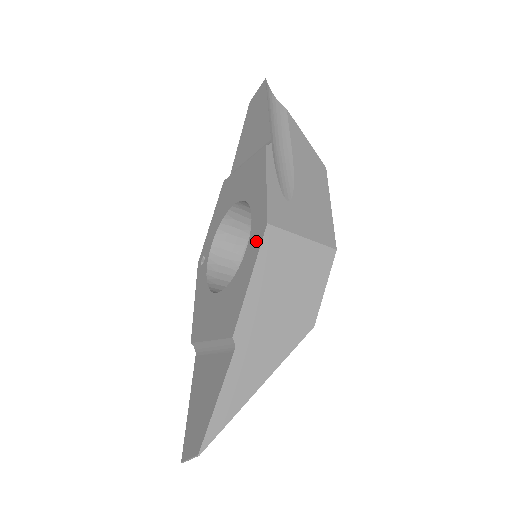
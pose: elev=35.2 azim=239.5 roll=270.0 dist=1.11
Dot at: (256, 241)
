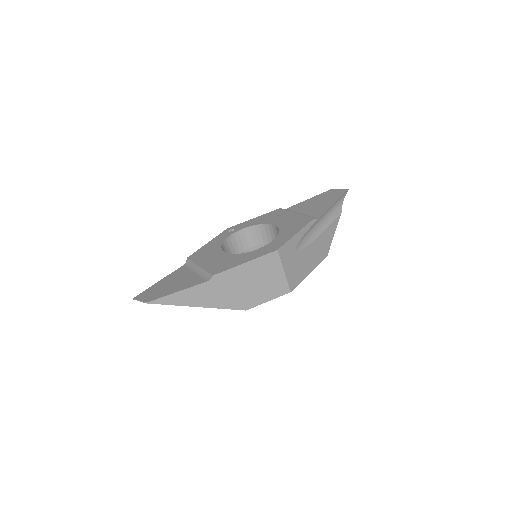
Dot at: (265, 251)
